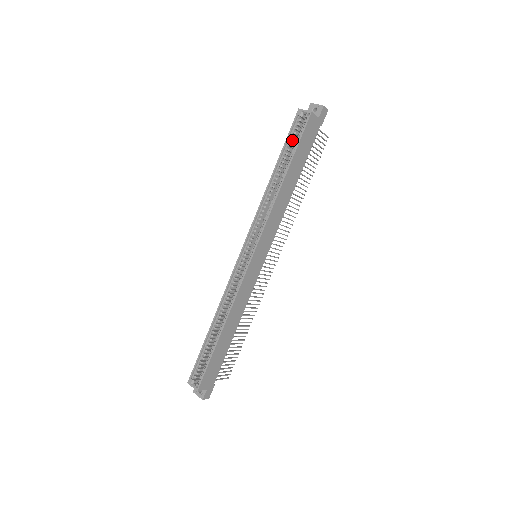
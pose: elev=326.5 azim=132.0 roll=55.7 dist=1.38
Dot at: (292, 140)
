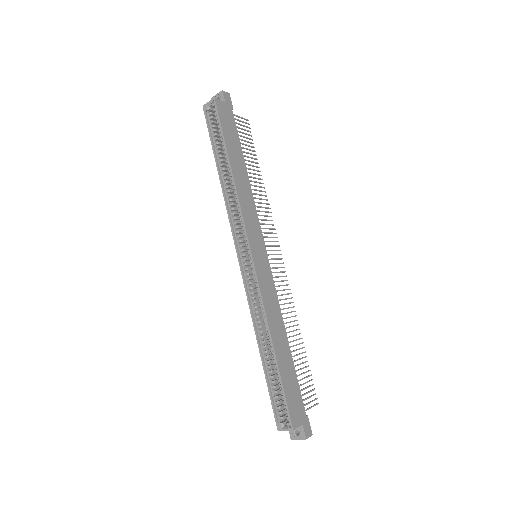
Dot at: (215, 135)
